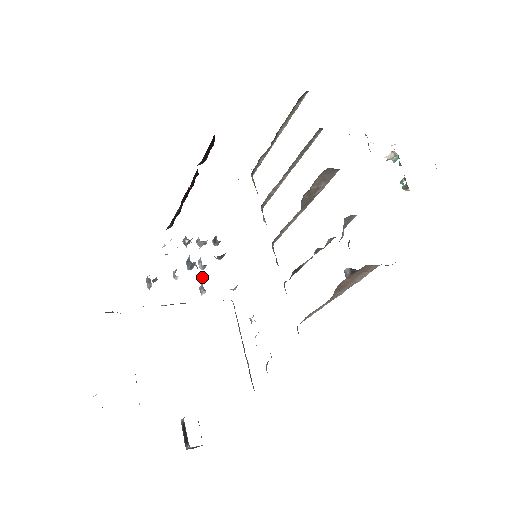
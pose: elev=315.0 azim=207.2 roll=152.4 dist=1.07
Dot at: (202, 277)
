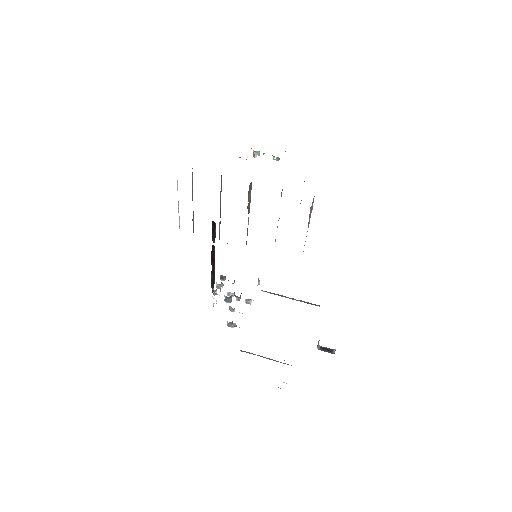
Dot at: (240, 297)
